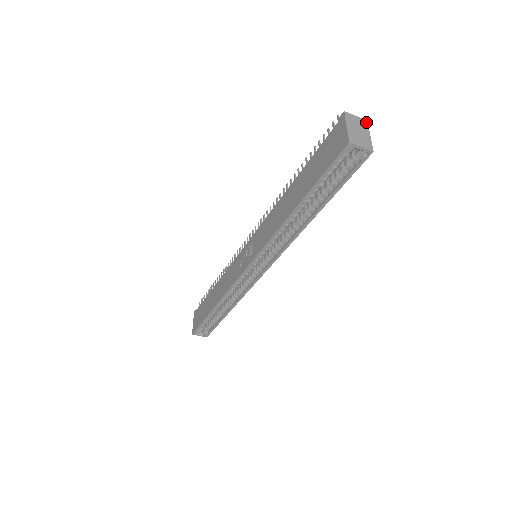
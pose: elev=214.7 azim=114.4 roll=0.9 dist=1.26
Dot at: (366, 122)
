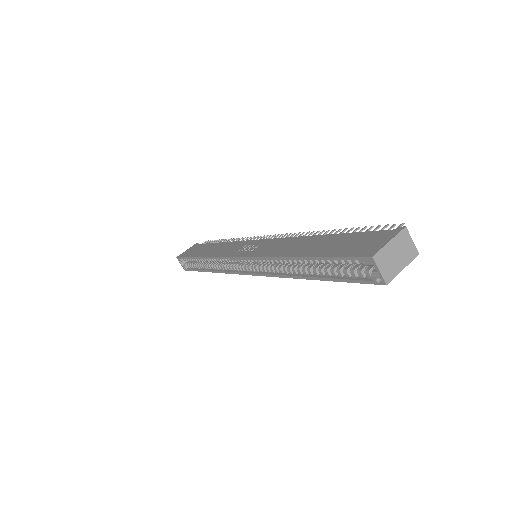
Dot at: (416, 254)
